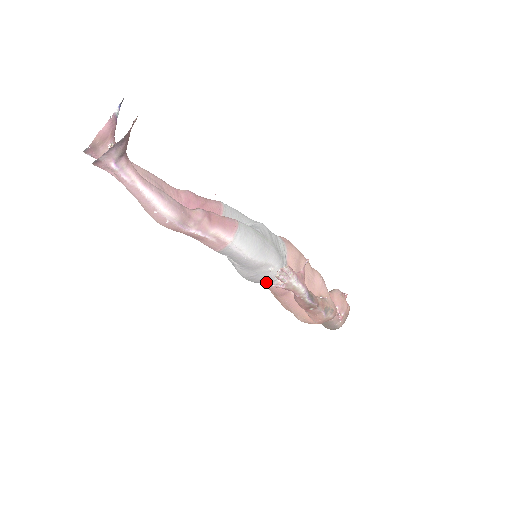
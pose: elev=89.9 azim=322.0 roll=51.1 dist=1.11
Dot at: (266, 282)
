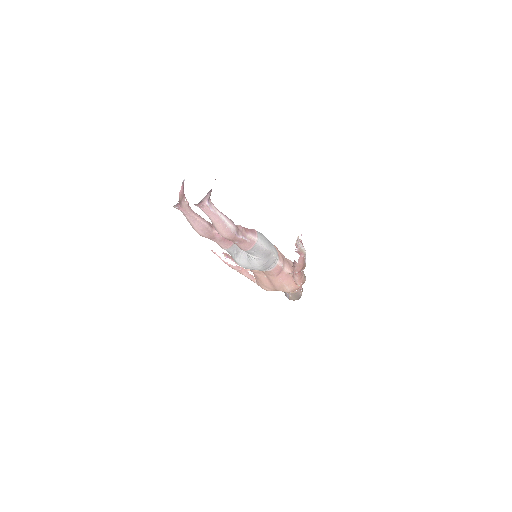
Dot at: (271, 266)
